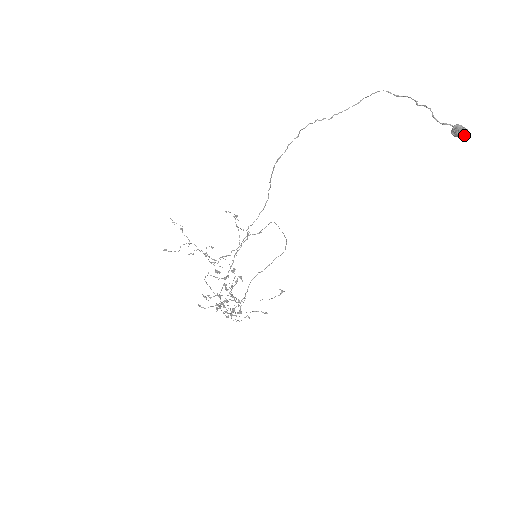
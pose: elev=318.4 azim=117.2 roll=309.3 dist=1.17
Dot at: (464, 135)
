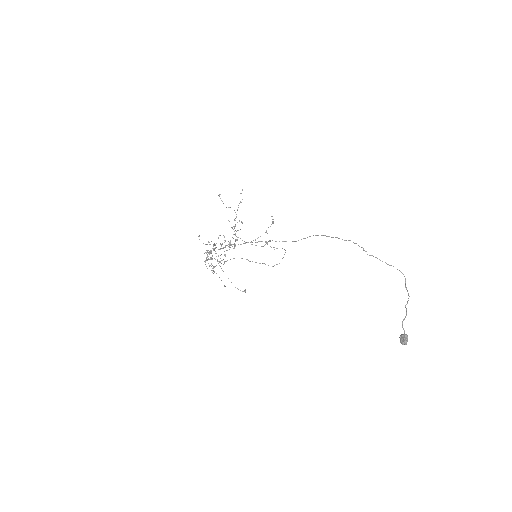
Dot at: (403, 344)
